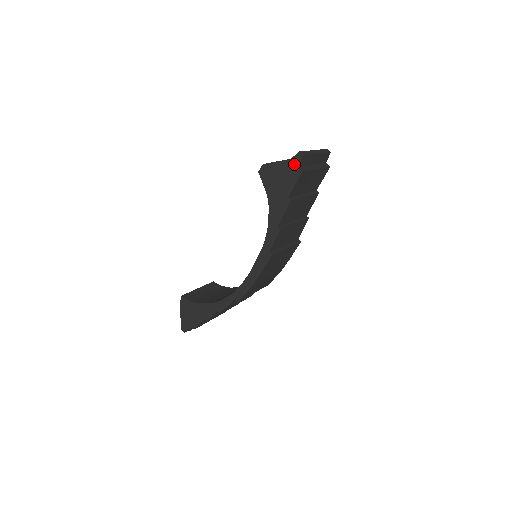
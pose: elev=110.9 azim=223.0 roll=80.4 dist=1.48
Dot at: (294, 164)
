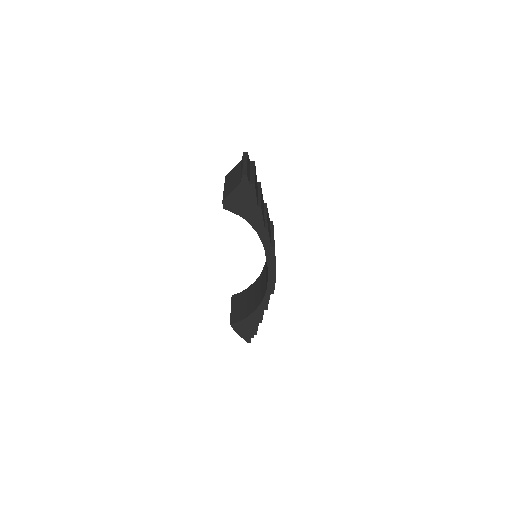
Dot at: (245, 185)
